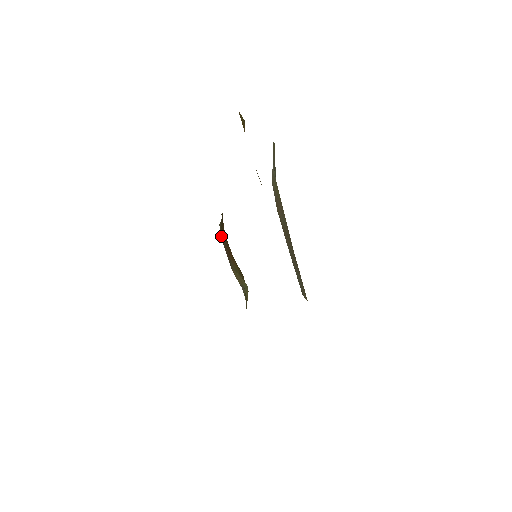
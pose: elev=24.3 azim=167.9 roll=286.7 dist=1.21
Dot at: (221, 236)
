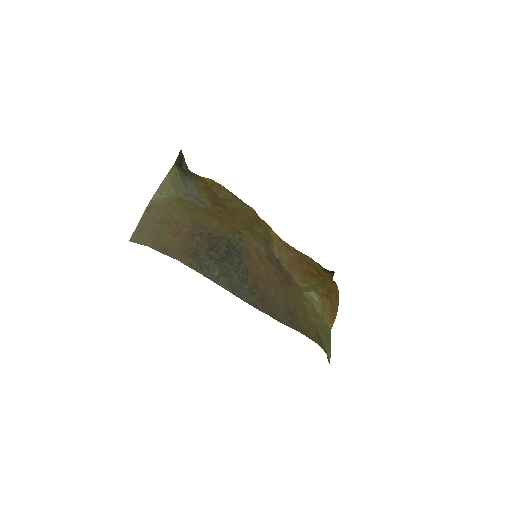
Dot at: (282, 260)
